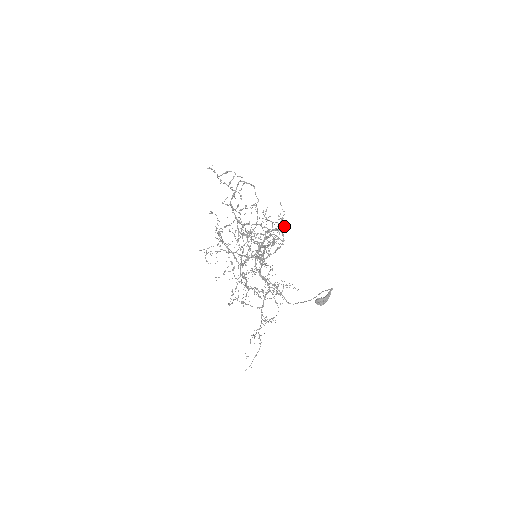
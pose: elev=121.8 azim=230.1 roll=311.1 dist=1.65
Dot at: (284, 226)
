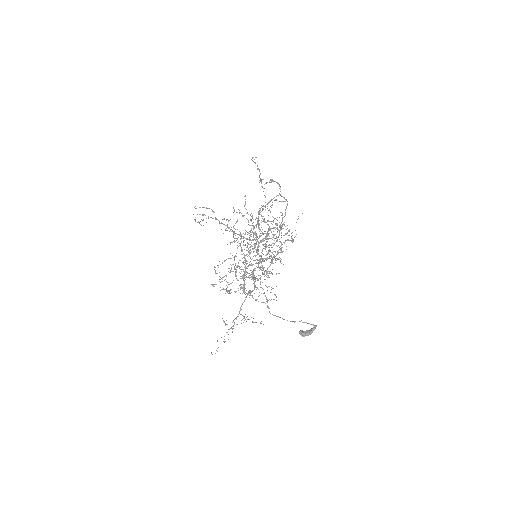
Dot at: occluded
